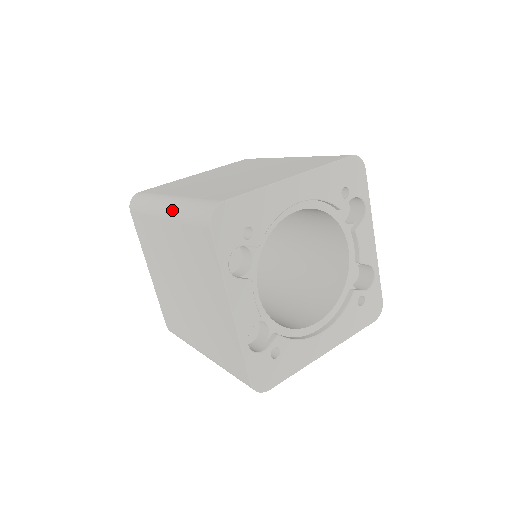
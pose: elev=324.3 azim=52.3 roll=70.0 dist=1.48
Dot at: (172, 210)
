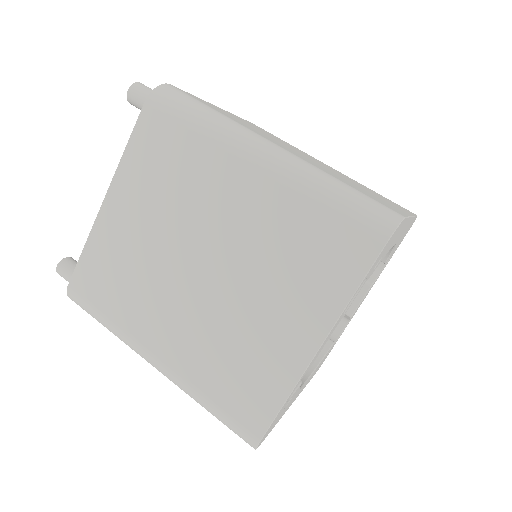
Dot at: (290, 169)
